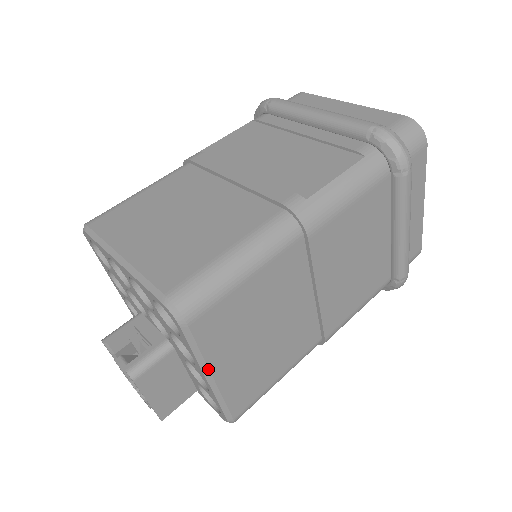
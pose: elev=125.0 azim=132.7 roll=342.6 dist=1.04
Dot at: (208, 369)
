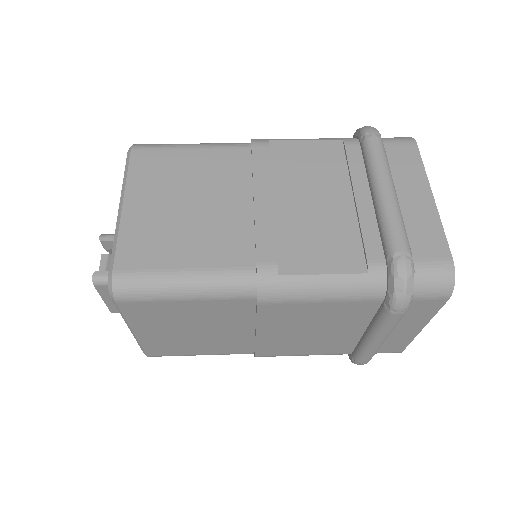
Dot at: (130, 327)
